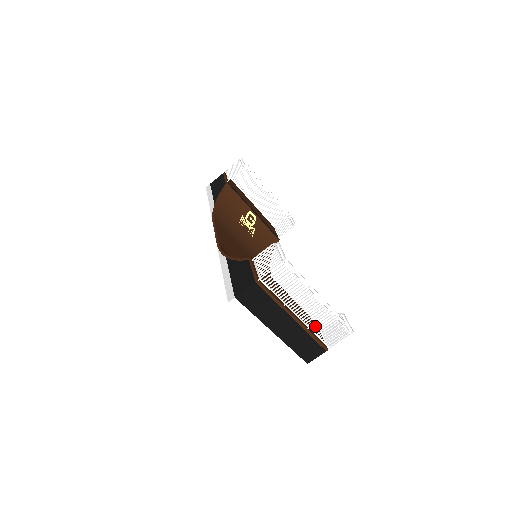
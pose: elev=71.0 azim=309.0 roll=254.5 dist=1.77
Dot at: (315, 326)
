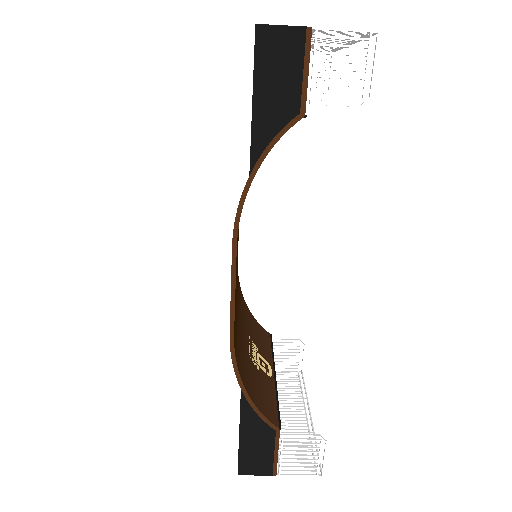
Dot at: occluded
